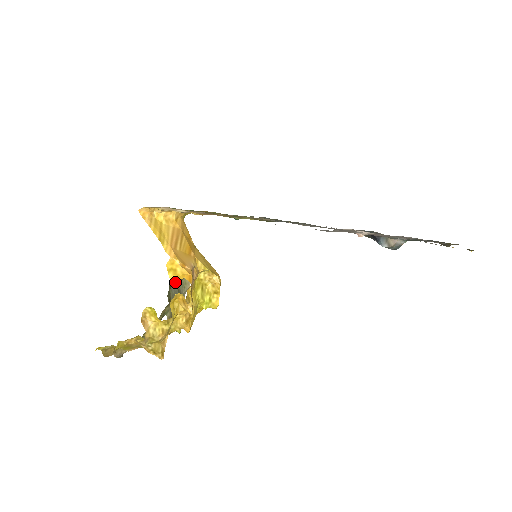
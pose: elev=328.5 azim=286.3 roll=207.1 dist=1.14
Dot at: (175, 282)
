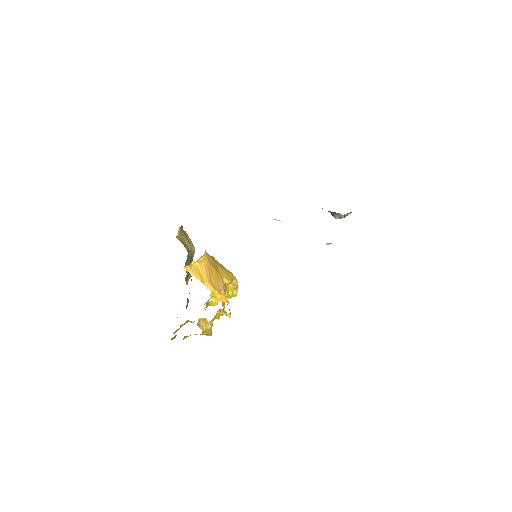
Dot at: (217, 304)
